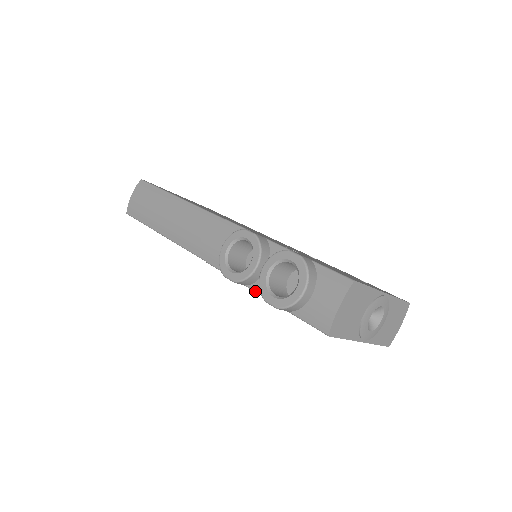
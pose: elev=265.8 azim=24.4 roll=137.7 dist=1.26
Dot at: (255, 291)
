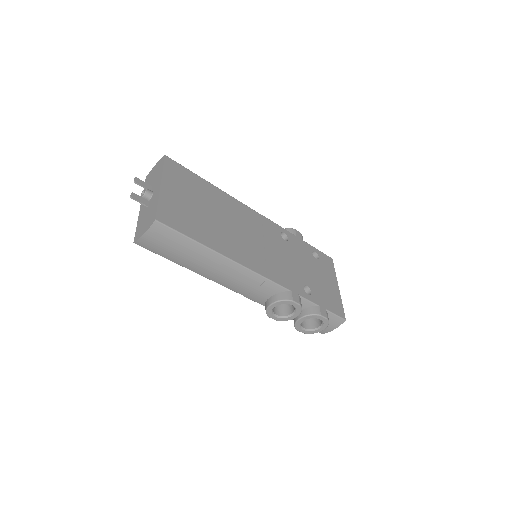
Dot at: occluded
